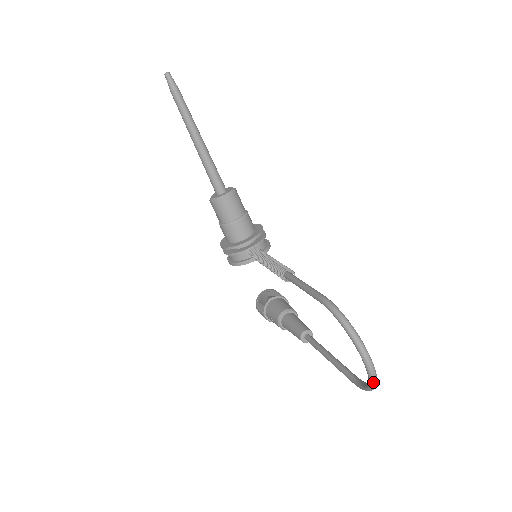
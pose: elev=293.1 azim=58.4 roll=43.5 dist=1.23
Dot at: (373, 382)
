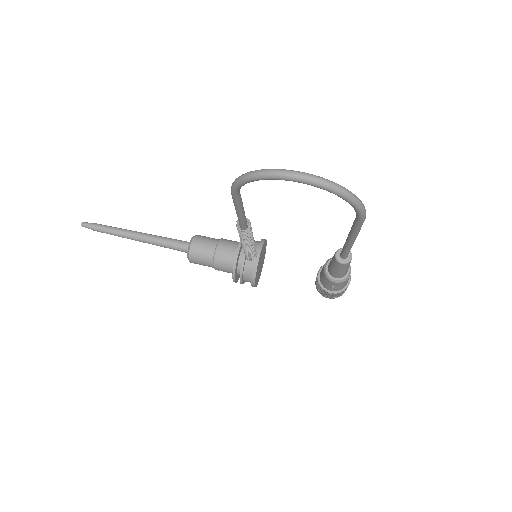
Dot at: (325, 185)
